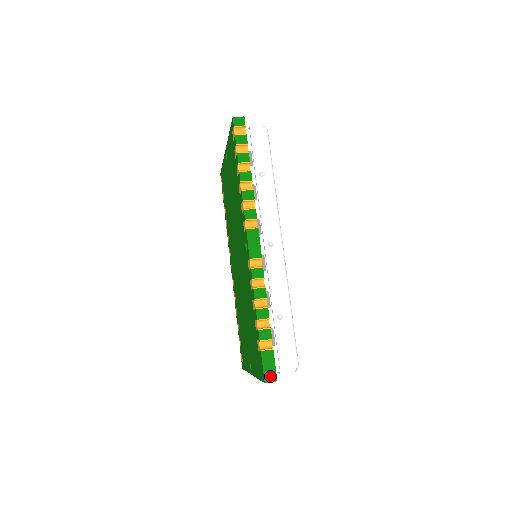
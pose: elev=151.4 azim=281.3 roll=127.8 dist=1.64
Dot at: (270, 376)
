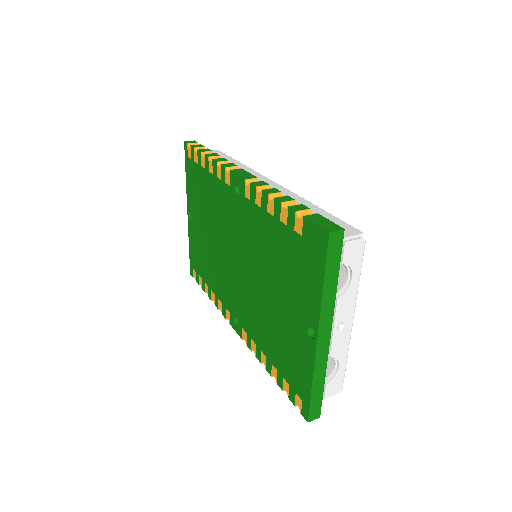
Dot at: (331, 227)
